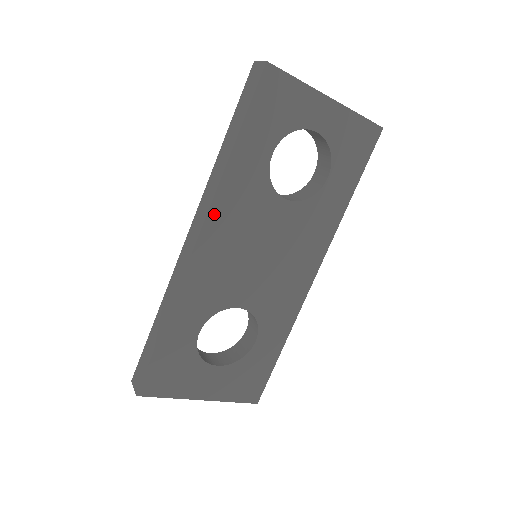
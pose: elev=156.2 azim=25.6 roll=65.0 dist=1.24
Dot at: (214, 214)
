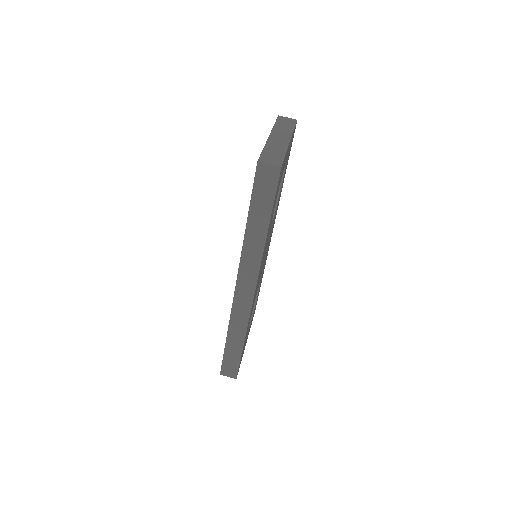
Dot at: occluded
